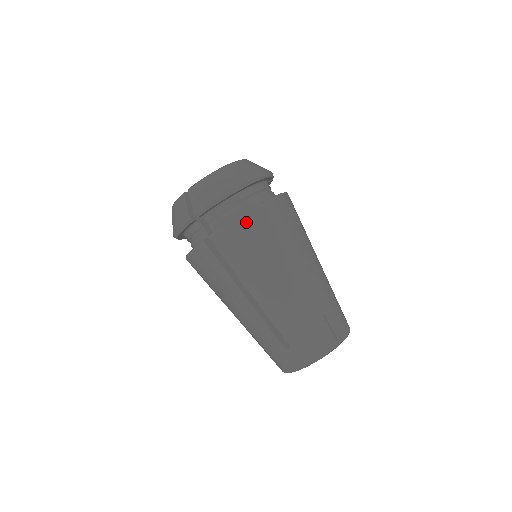
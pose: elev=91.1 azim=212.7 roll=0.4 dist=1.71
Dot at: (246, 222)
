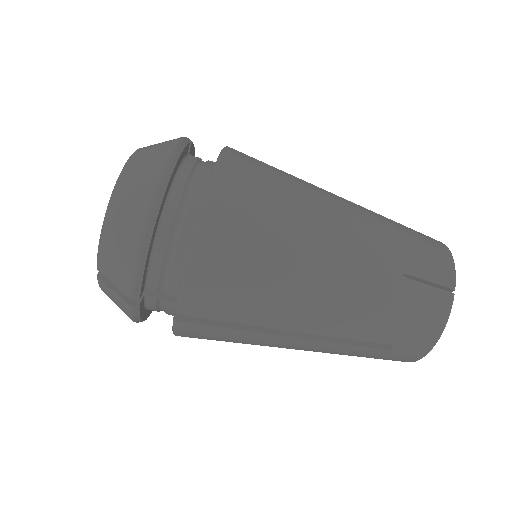
Dot at: (203, 258)
